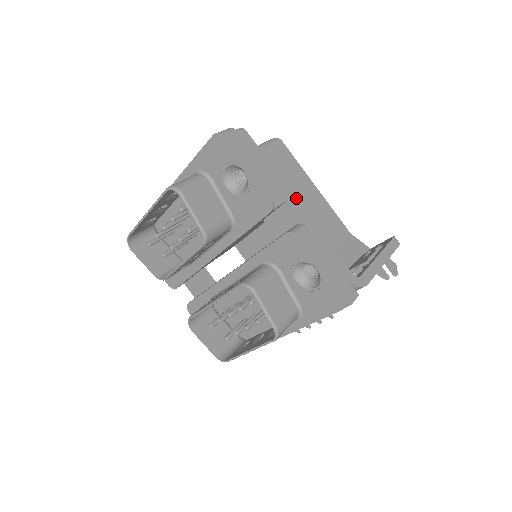
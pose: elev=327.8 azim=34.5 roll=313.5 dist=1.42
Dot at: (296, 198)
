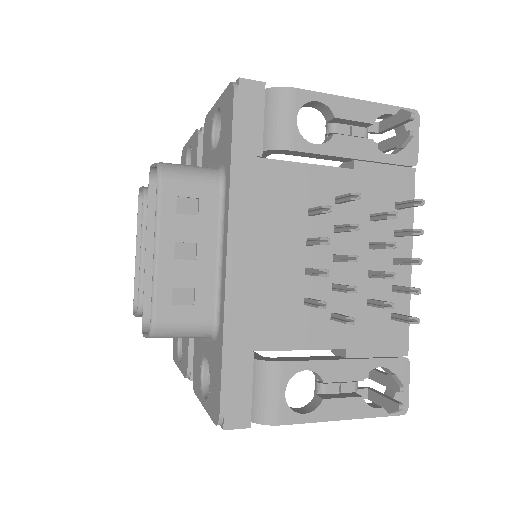
Dot at: occluded
